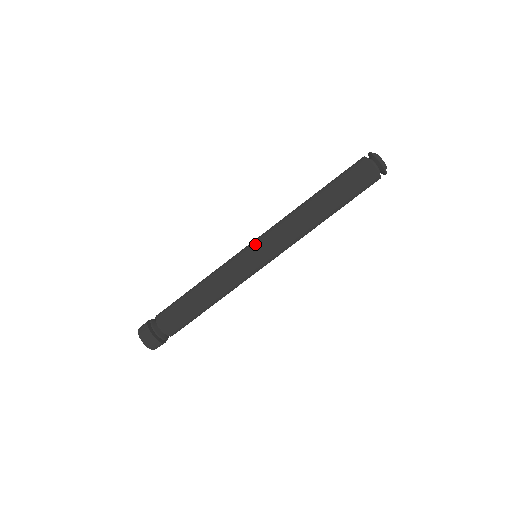
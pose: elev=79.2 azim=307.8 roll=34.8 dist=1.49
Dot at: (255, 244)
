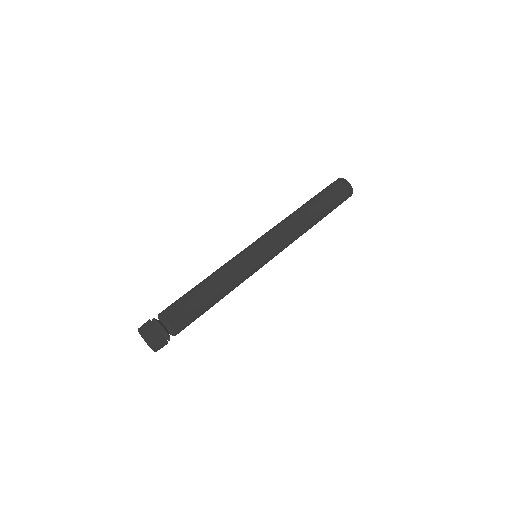
Dot at: (262, 245)
